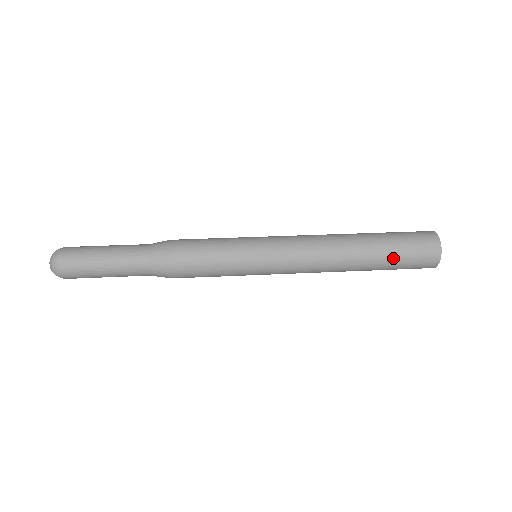
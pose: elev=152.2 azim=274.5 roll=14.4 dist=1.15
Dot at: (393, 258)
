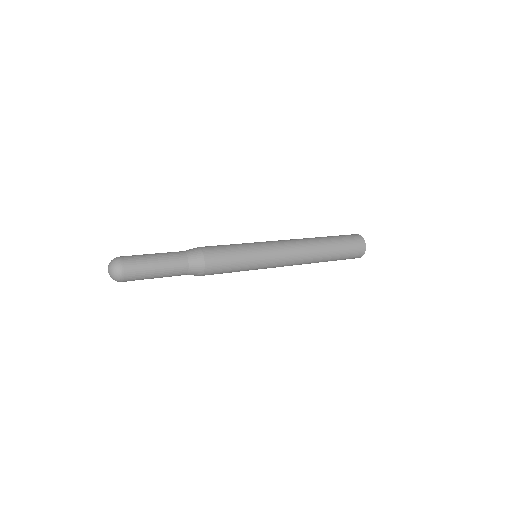
Dot at: (340, 246)
